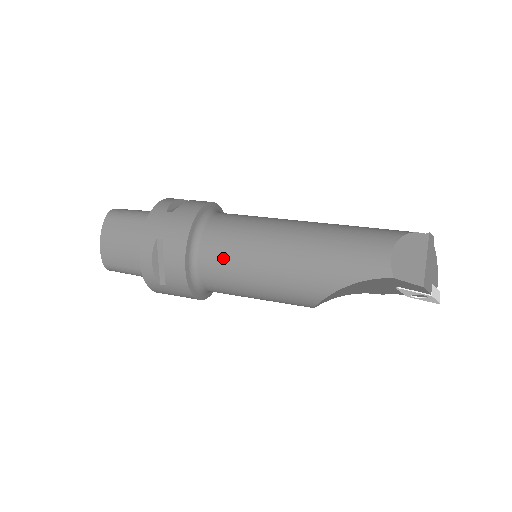
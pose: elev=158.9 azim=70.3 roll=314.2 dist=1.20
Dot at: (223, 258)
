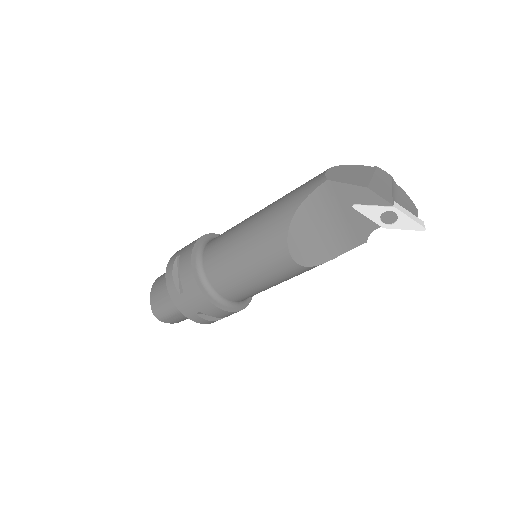
Dot at: (217, 246)
